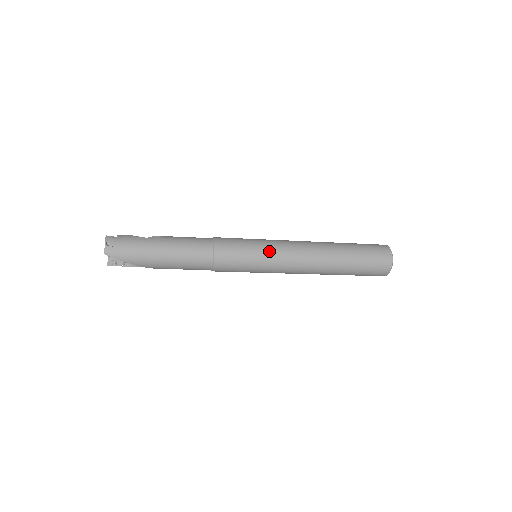
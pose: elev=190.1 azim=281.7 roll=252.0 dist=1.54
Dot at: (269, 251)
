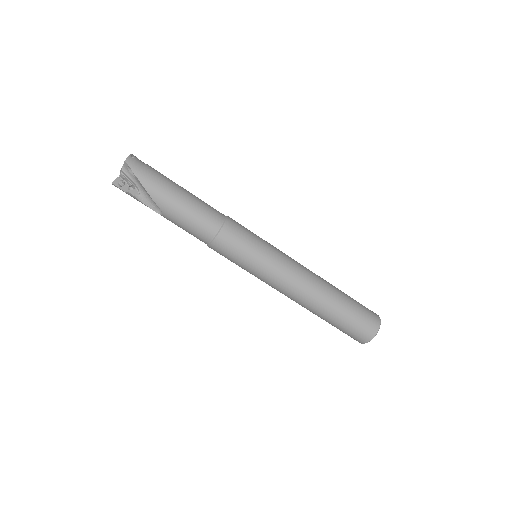
Dot at: (275, 249)
